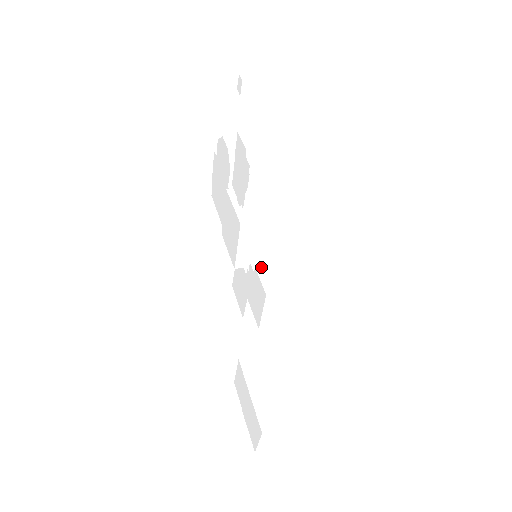
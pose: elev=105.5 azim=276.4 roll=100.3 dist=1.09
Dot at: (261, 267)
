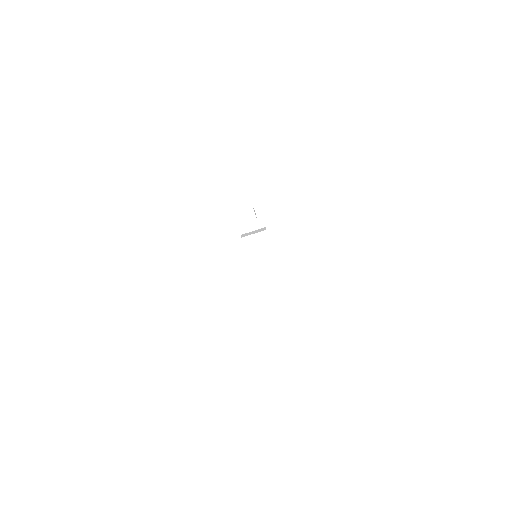
Dot at: (259, 303)
